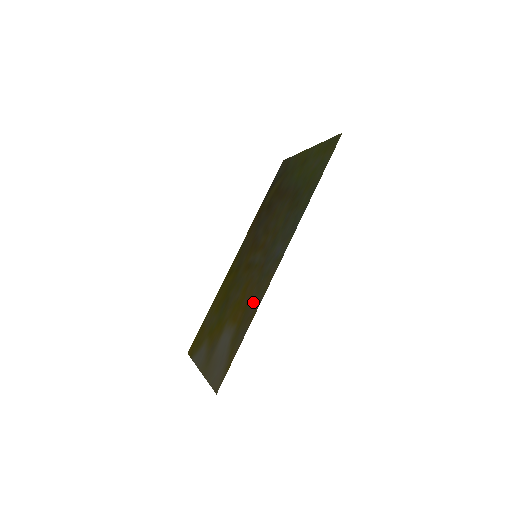
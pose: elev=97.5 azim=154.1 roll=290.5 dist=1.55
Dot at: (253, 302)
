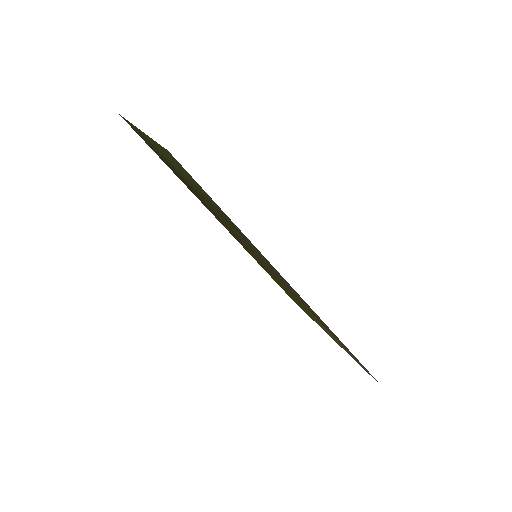
Dot at: occluded
